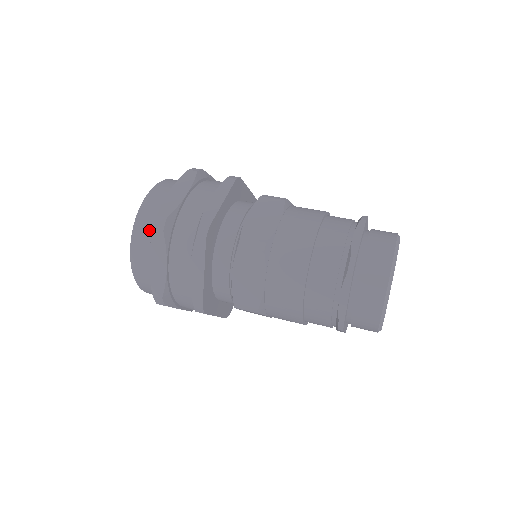
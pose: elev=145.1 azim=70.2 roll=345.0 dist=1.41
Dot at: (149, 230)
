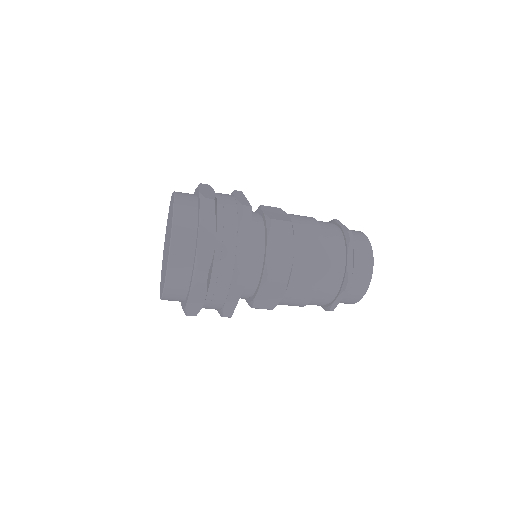
Dot at: occluded
